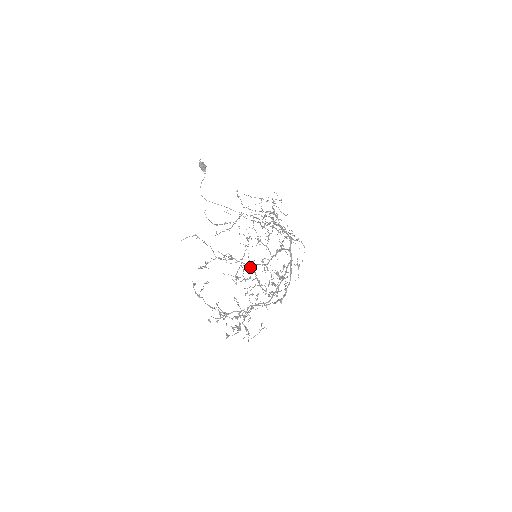
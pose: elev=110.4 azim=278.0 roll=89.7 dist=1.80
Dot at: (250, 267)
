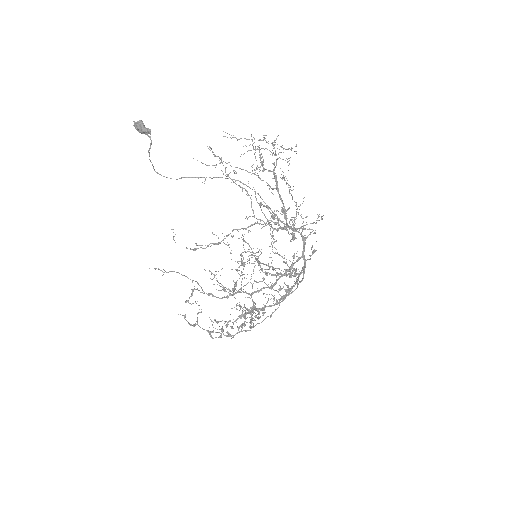
Dot at: (248, 256)
